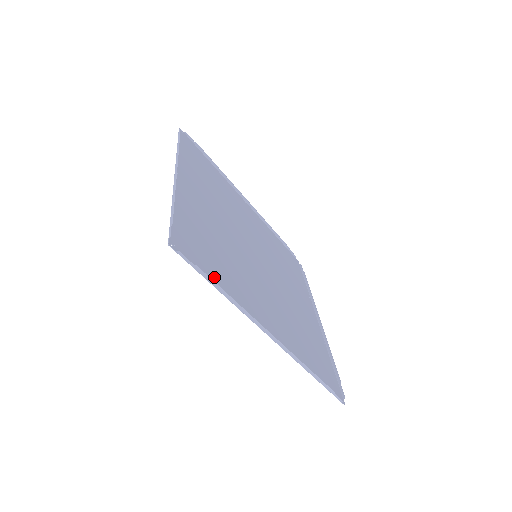
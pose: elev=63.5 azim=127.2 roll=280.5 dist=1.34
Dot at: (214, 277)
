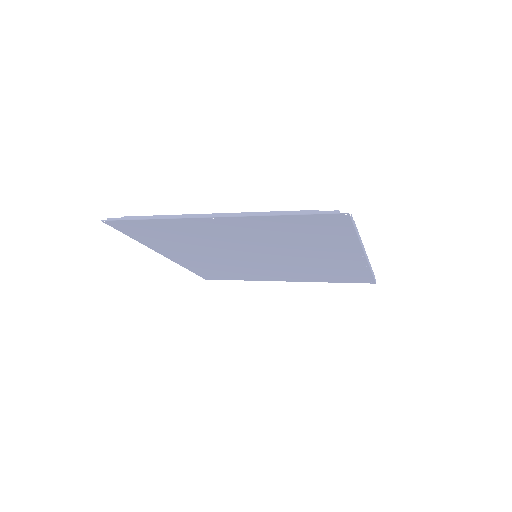
Dot at: (149, 224)
